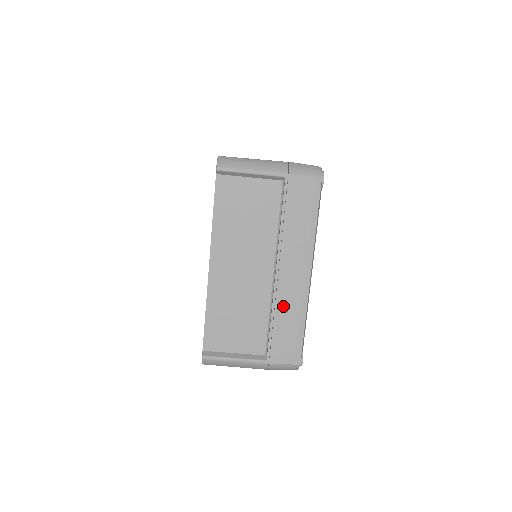
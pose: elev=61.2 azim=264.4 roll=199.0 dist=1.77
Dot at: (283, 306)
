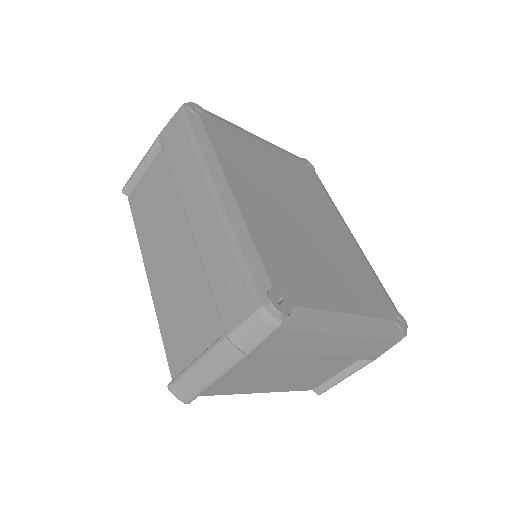
Dot at: (207, 248)
